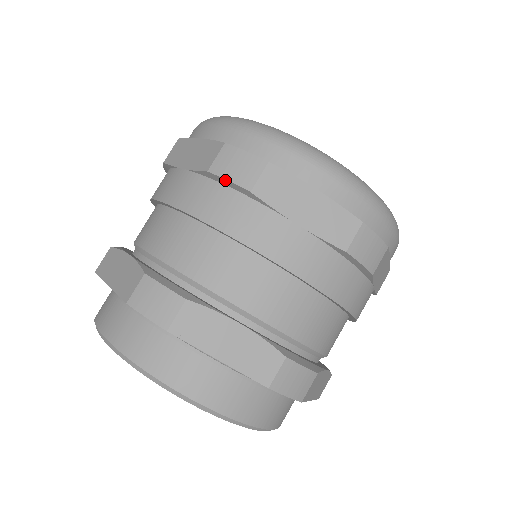
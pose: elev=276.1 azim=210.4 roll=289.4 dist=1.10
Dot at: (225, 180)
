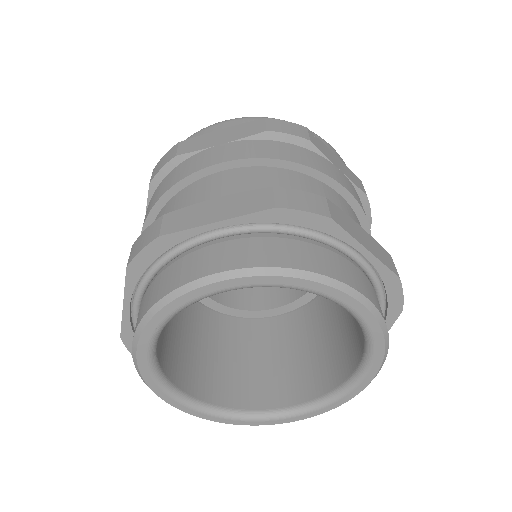
Dot at: (286, 135)
